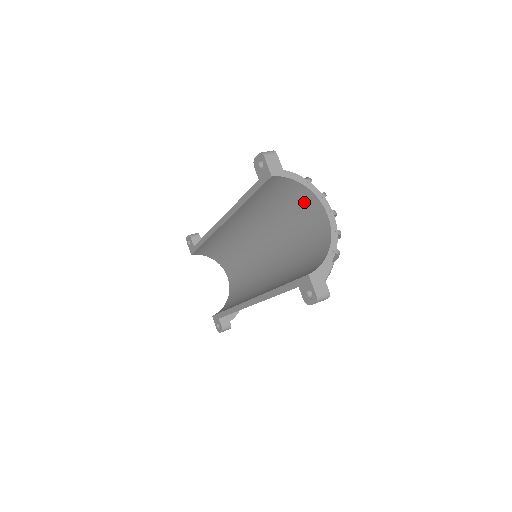
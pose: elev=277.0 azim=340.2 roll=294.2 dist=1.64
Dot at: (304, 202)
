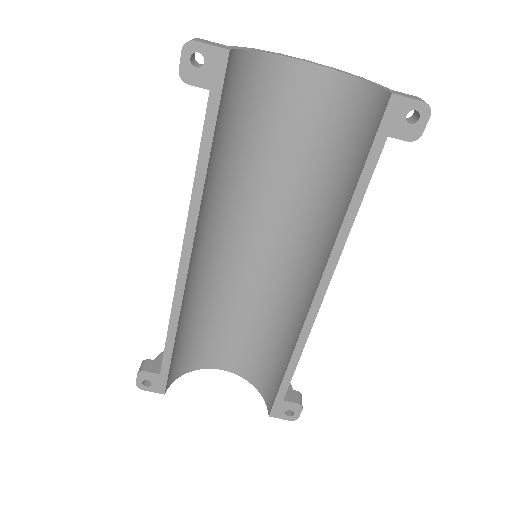
Dot at: (268, 87)
